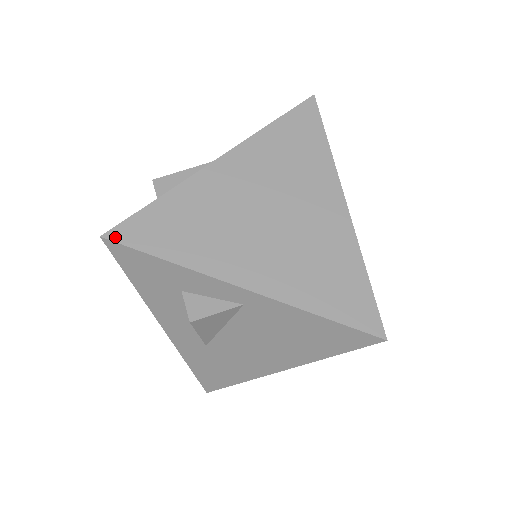
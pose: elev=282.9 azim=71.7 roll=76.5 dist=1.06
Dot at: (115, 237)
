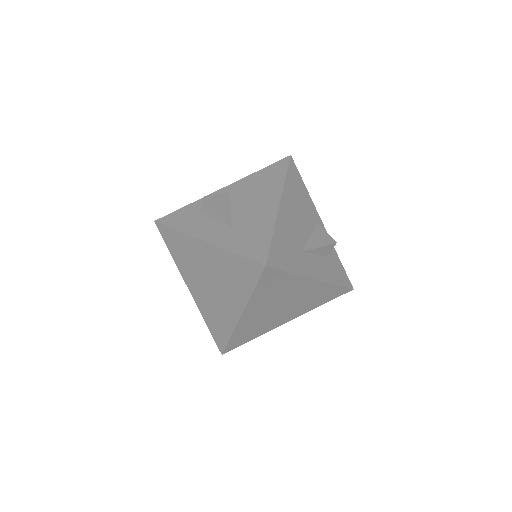
Dot at: (161, 219)
